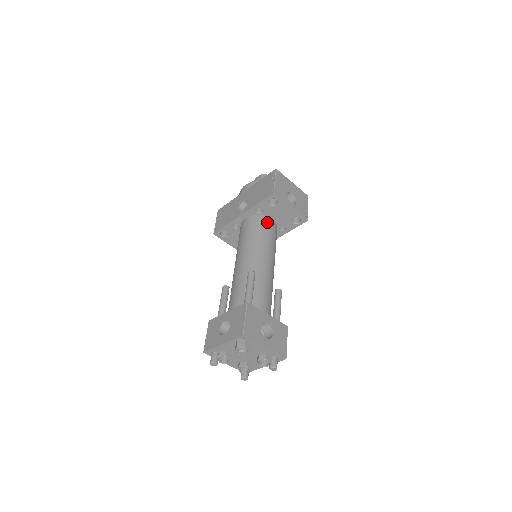
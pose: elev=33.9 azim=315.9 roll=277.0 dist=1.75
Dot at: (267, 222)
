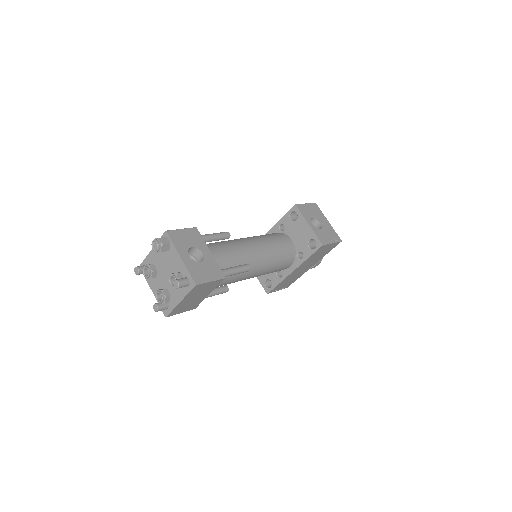
Dot at: (284, 237)
